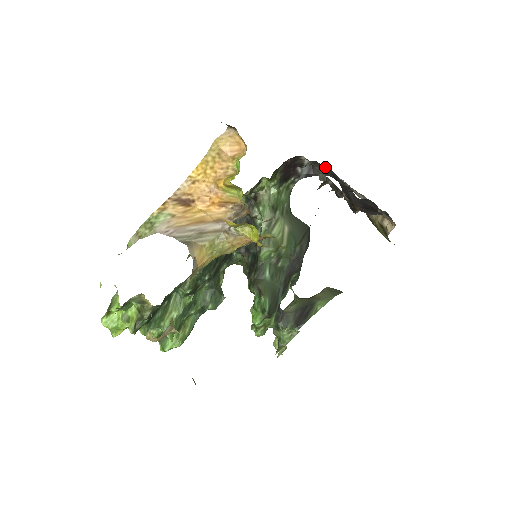
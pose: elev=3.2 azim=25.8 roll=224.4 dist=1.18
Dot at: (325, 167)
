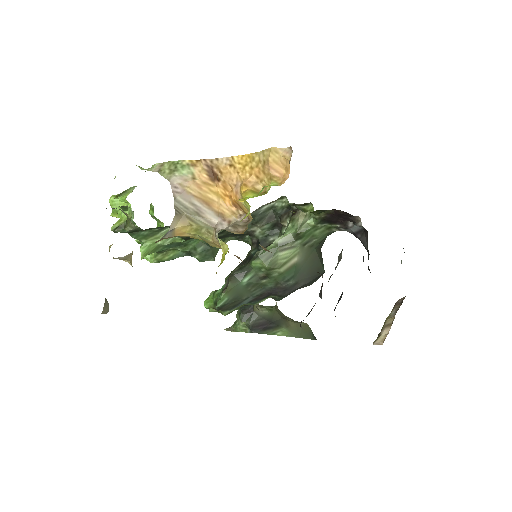
Dot at: occluded
